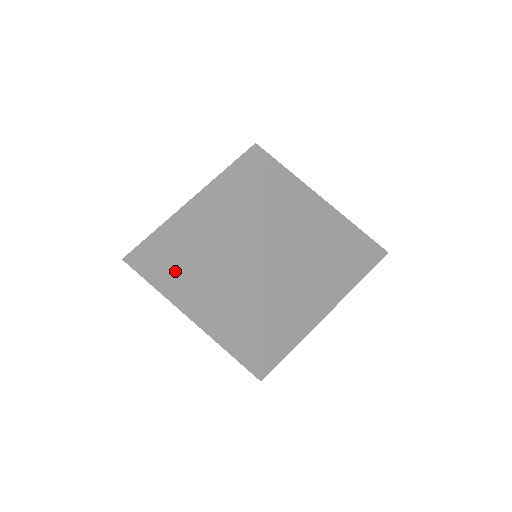
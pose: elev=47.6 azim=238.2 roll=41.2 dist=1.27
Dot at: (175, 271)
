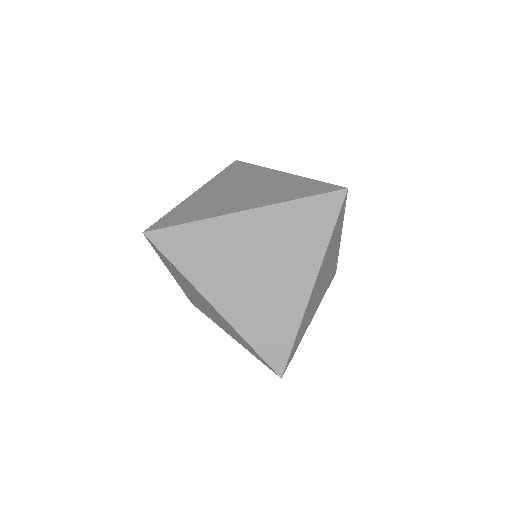
Dot at: (205, 311)
